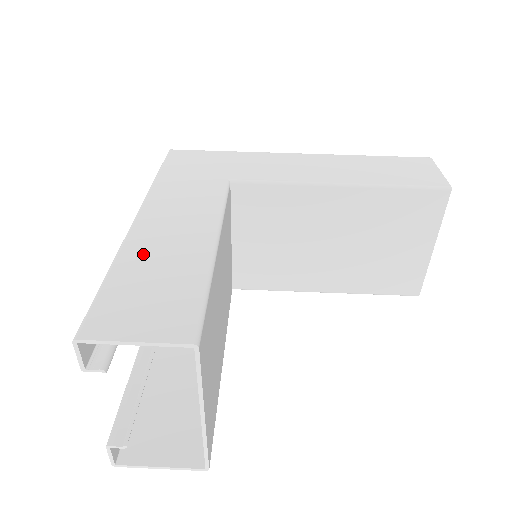
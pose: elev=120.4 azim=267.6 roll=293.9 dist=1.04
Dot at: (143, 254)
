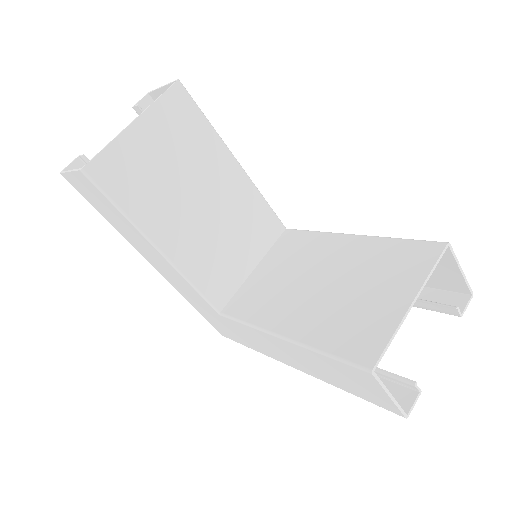
Dot at: occluded
